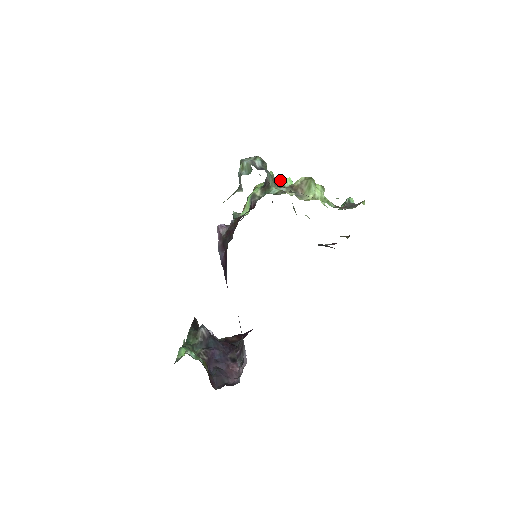
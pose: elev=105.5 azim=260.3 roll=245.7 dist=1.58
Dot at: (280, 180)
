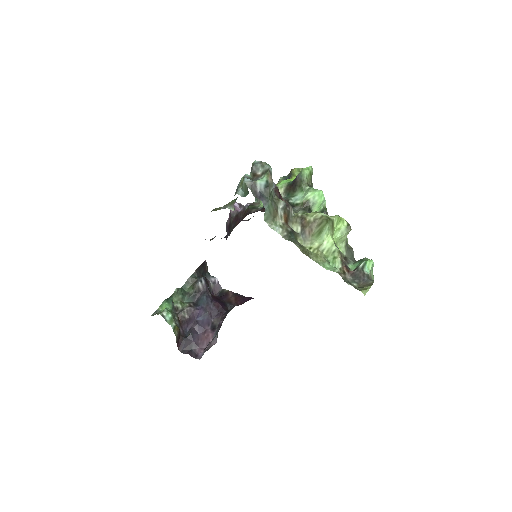
Dot at: (310, 188)
